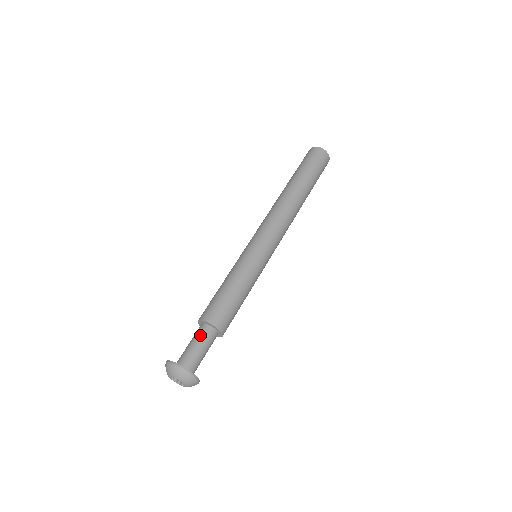
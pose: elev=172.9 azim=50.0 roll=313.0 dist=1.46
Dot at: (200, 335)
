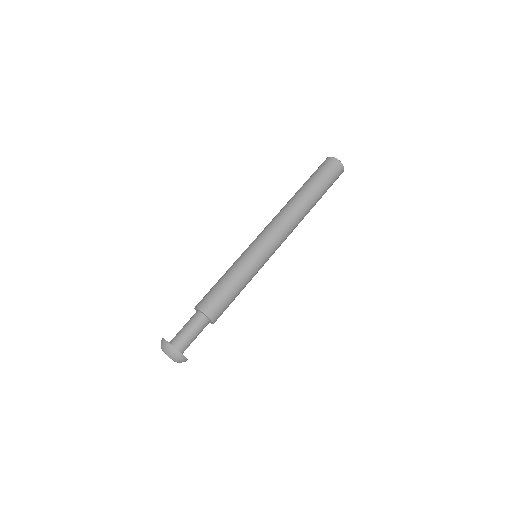
Dot at: (193, 321)
